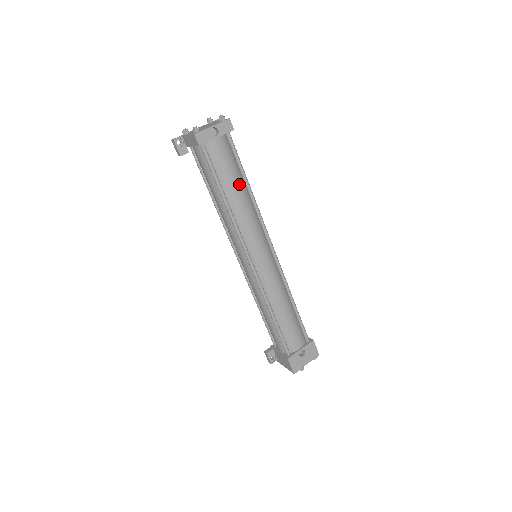
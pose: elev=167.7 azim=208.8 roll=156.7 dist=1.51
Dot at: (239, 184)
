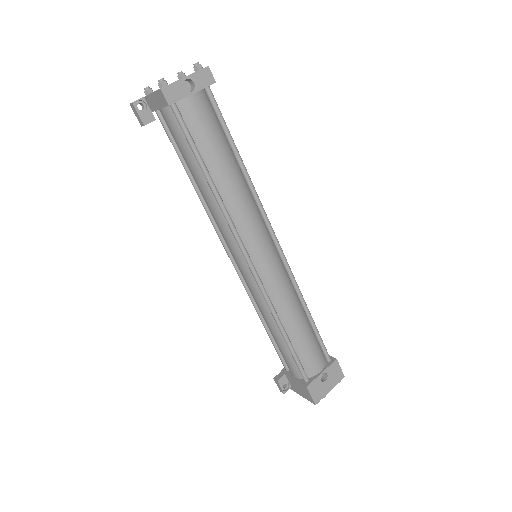
Dot at: (228, 159)
